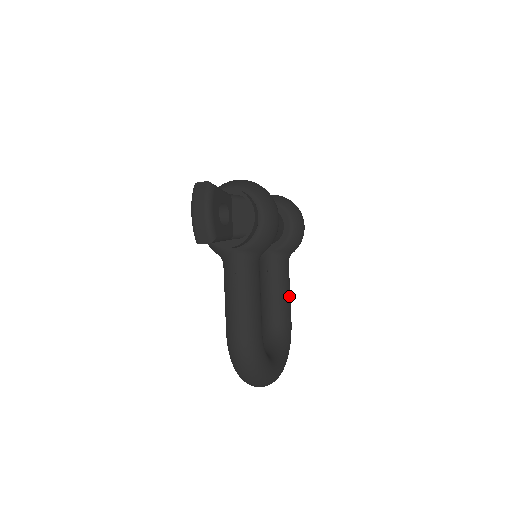
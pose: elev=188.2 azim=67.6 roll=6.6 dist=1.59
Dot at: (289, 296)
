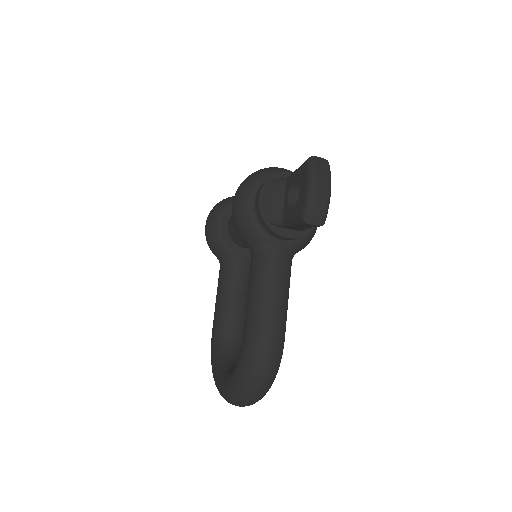
Dot at: occluded
